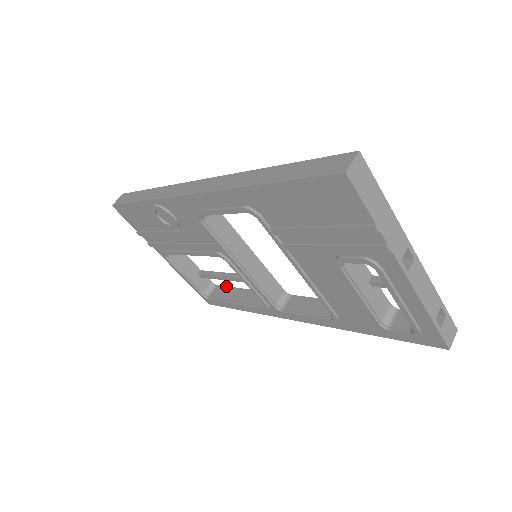
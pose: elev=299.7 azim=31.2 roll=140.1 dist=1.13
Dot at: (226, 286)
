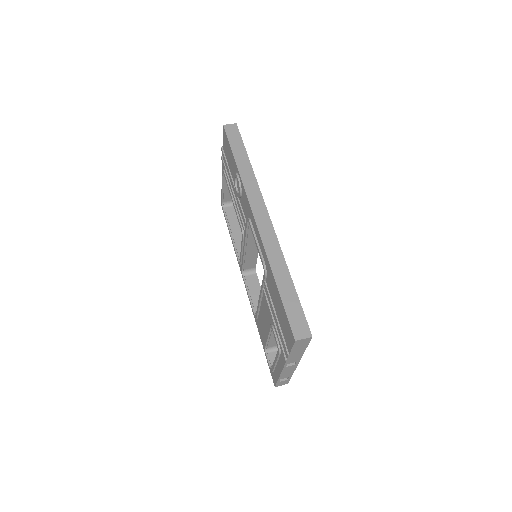
Dot at: occluded
